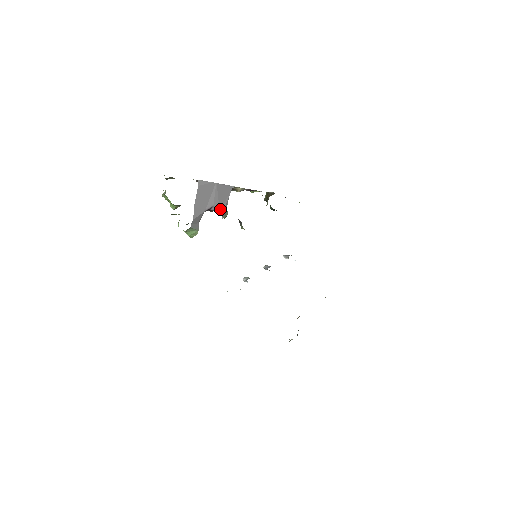
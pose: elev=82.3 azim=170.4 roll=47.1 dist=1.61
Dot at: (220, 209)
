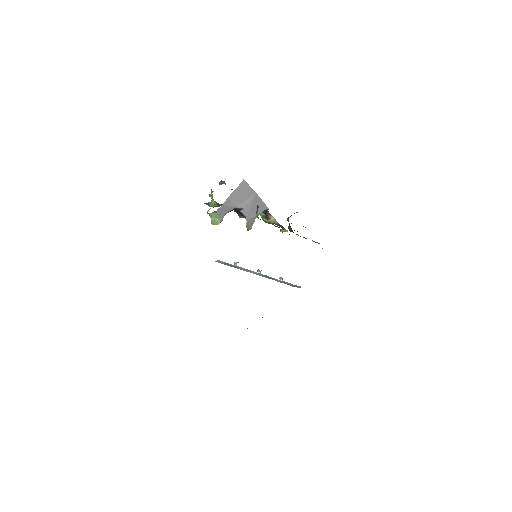
Dot at: (248, 216)
